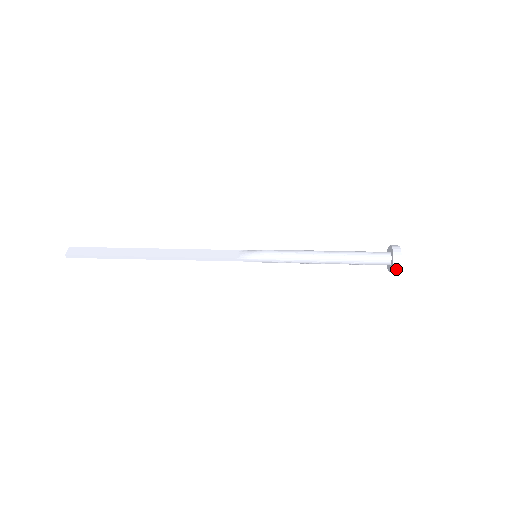
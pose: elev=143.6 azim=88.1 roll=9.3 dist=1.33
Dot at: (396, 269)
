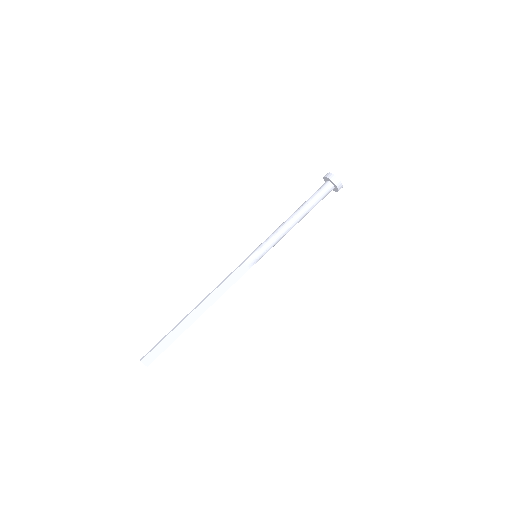
Dot at: occluded
